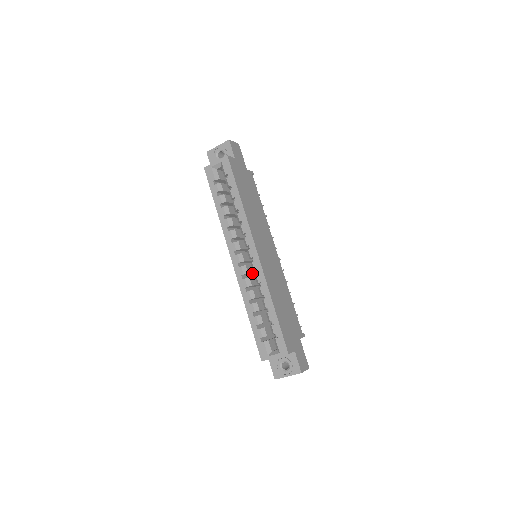
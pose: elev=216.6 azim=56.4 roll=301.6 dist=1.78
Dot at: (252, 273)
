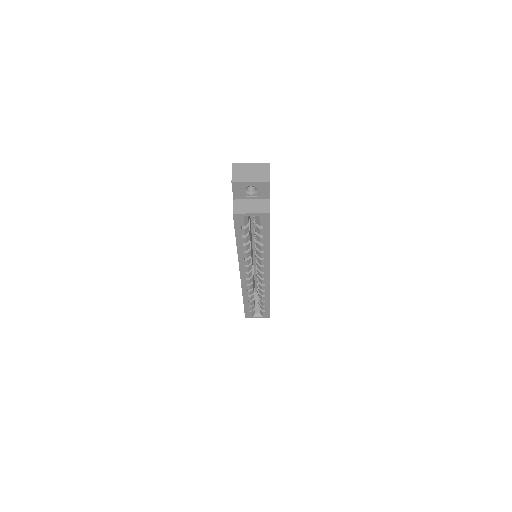
Dot at: occluded
